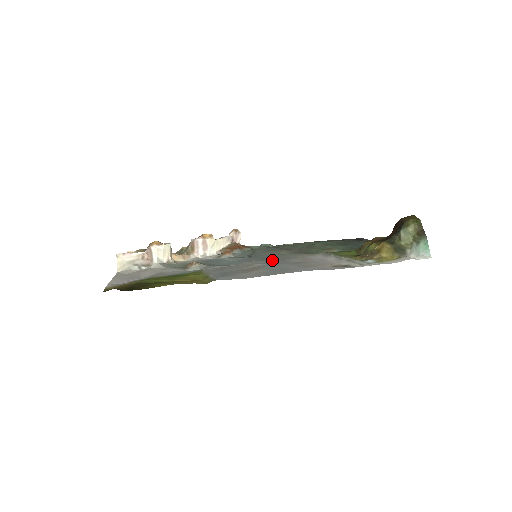
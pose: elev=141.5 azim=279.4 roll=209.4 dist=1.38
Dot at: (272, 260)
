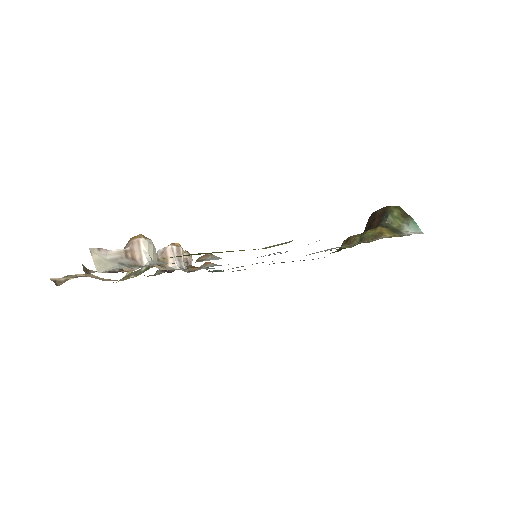
Dot at: occluded
